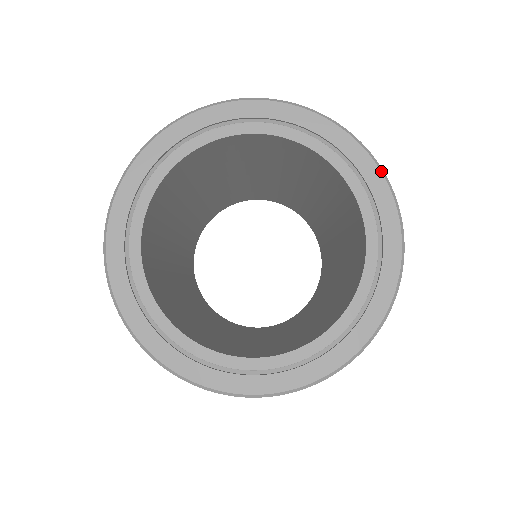
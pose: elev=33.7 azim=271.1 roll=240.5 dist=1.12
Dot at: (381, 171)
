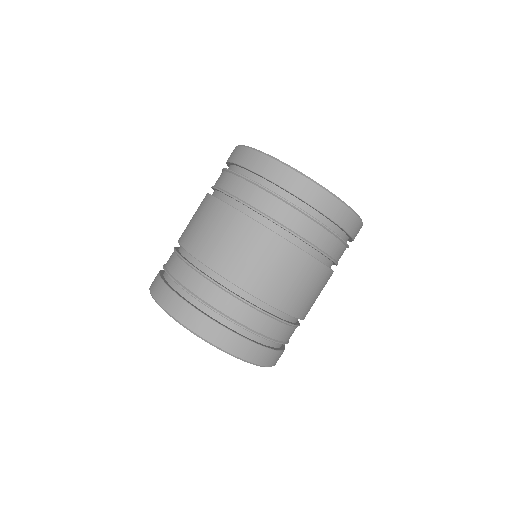
Dot at: occluded
